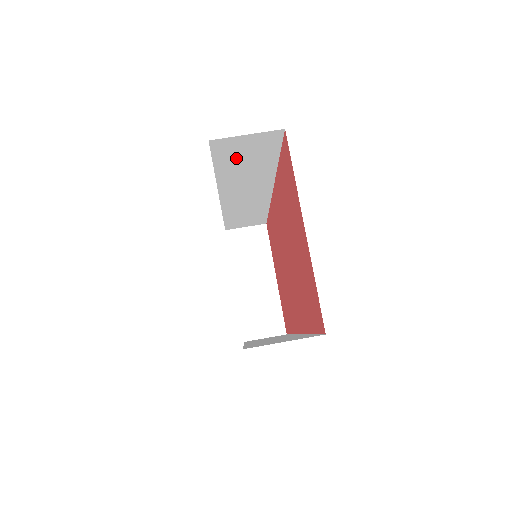
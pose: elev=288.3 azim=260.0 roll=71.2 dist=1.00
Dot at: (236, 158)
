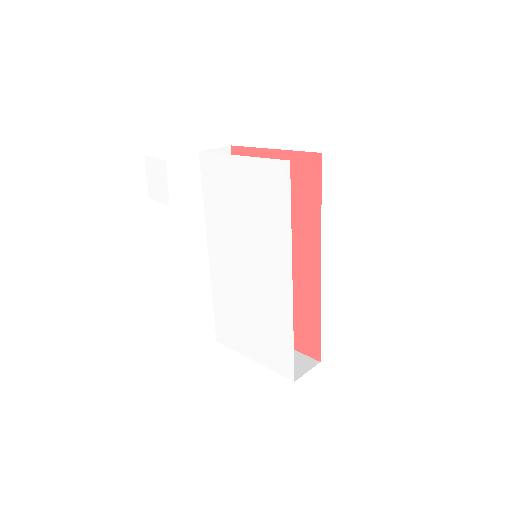
Dot at: occluded
